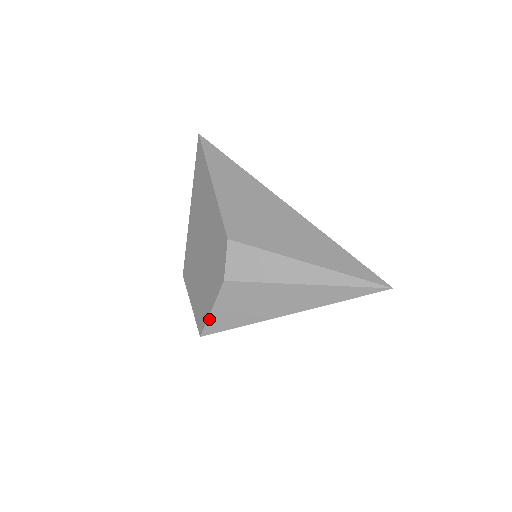
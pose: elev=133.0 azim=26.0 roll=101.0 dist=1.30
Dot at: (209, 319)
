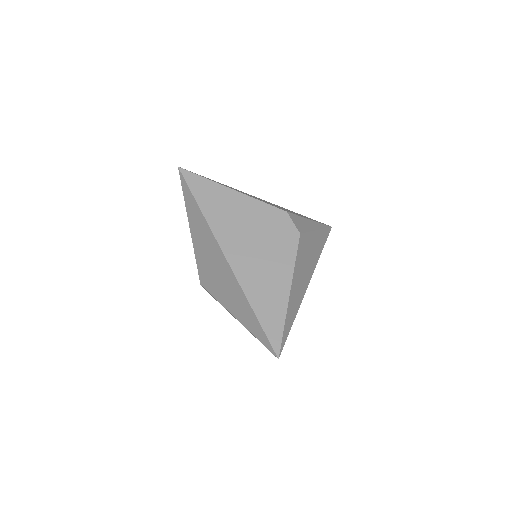
Dot at: occluded
